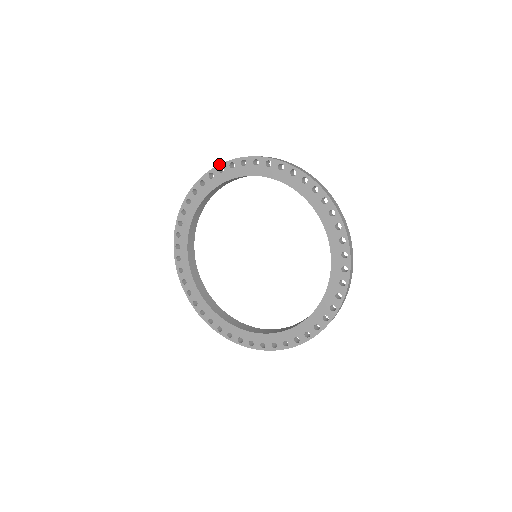
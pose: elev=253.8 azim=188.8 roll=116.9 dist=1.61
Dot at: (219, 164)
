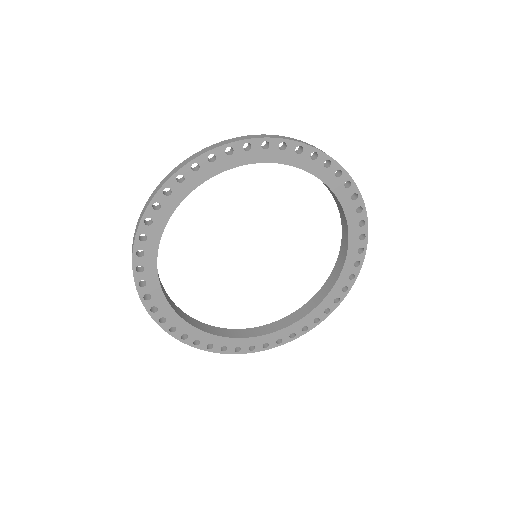
Dot at: (149, 202)
